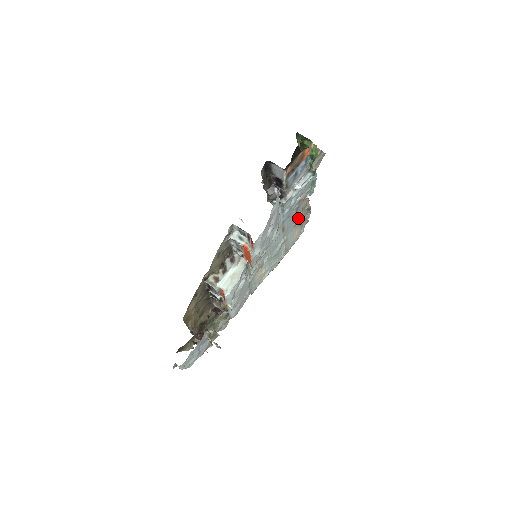
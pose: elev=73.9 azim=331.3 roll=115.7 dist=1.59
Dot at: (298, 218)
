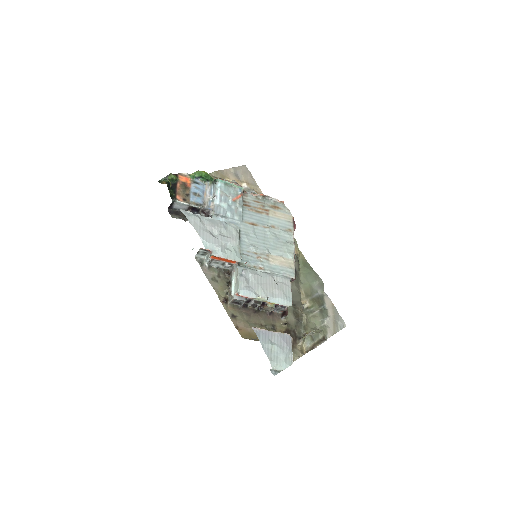
Dot at: (261, 208)
